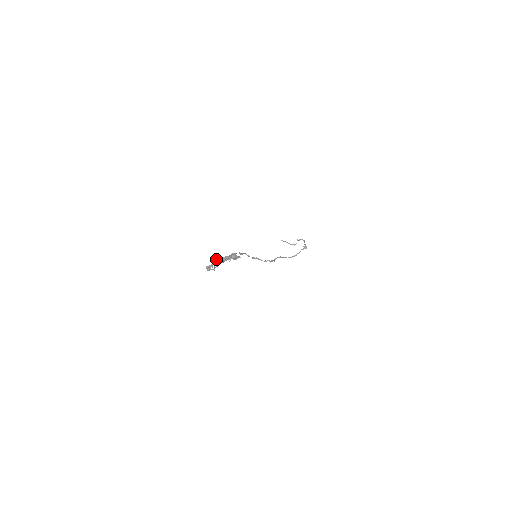
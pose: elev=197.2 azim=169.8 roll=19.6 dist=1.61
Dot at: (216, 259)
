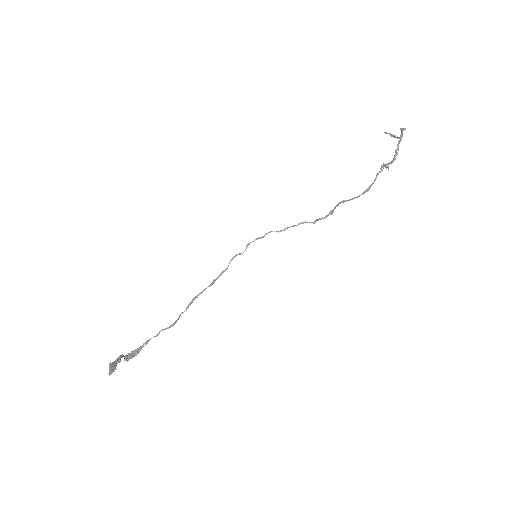
Dot at: occluded
